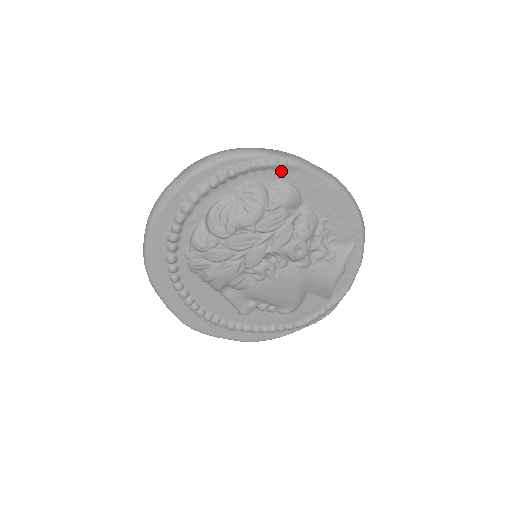
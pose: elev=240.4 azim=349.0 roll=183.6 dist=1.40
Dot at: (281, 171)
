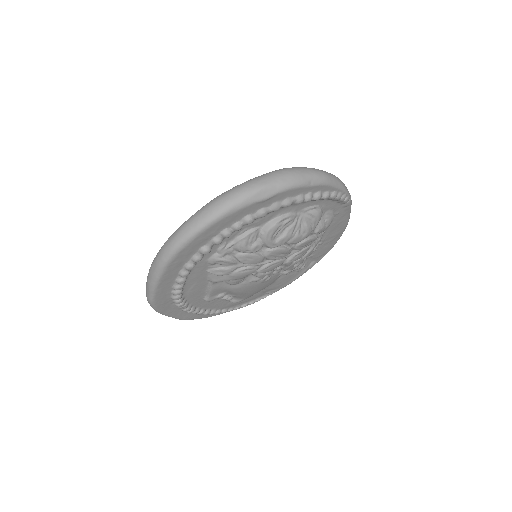
Dot at: (339, 204)
